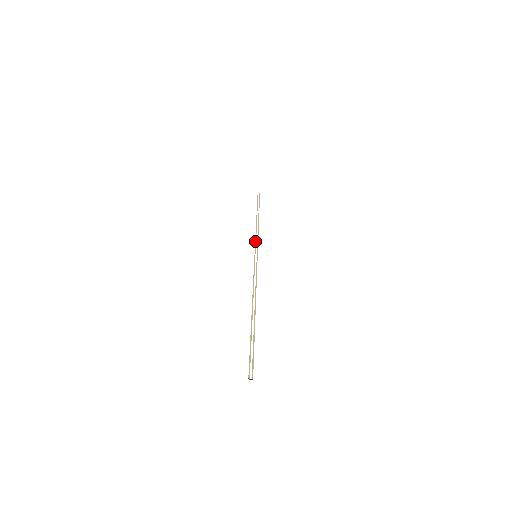
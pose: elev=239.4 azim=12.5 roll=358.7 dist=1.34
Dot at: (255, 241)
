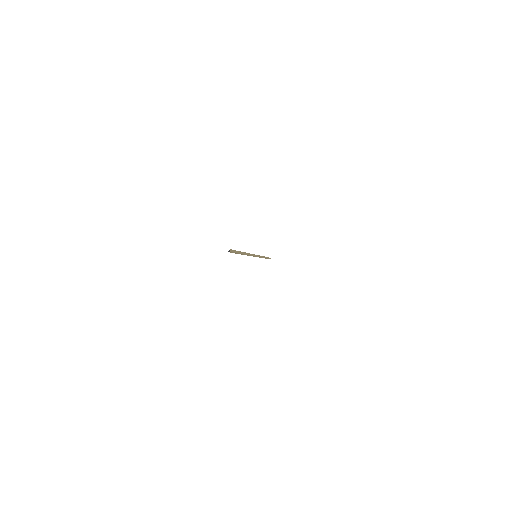
Dot at: occluded
